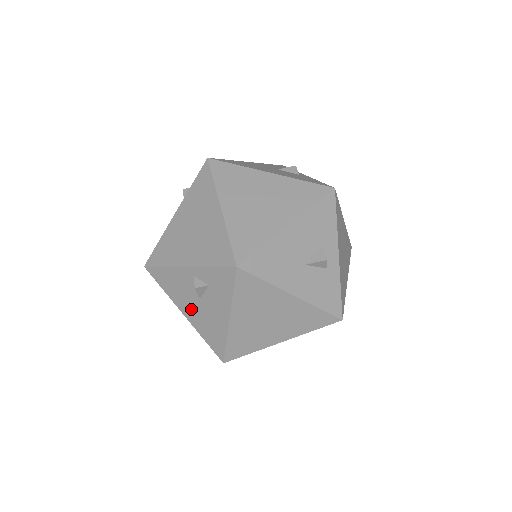
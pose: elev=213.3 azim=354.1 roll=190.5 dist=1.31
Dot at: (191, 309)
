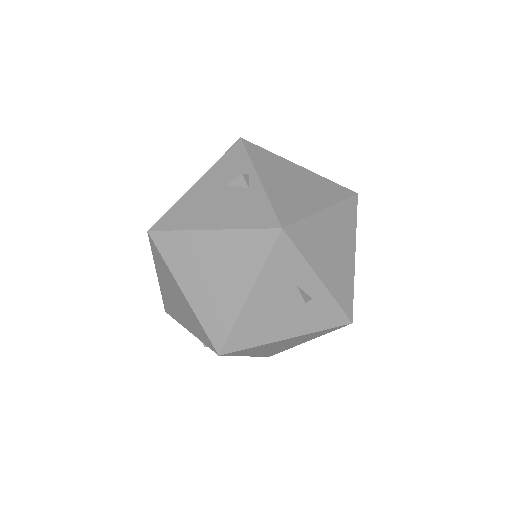
Dot at: occluded
